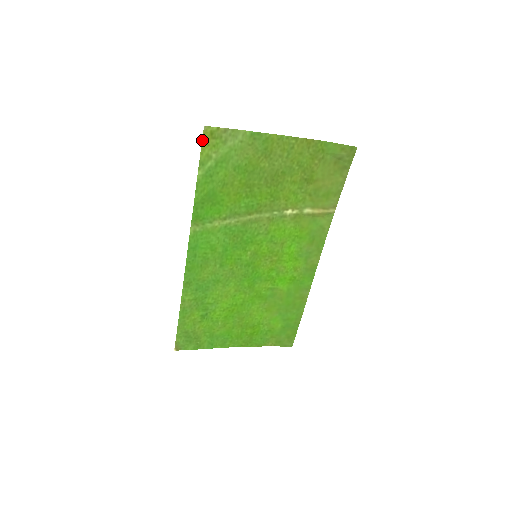
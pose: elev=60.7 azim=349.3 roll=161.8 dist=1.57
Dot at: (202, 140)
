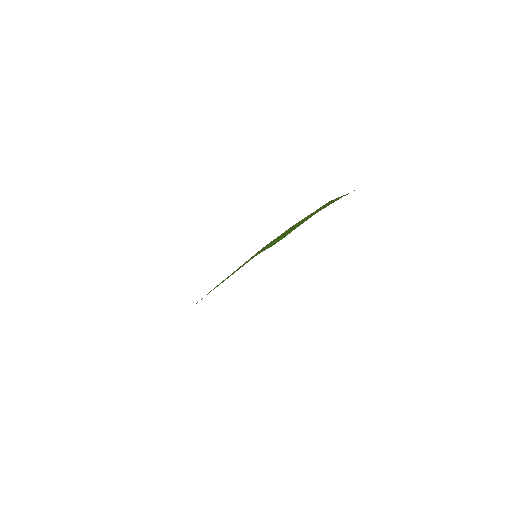
Dot at: occluded
